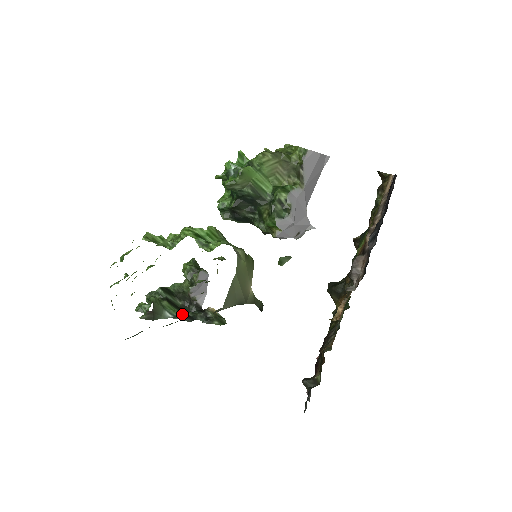
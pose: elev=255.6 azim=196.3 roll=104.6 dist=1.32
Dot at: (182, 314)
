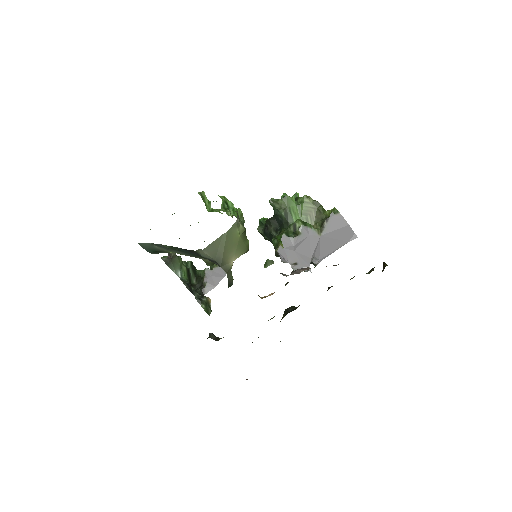
Dot at: (188, 282)
